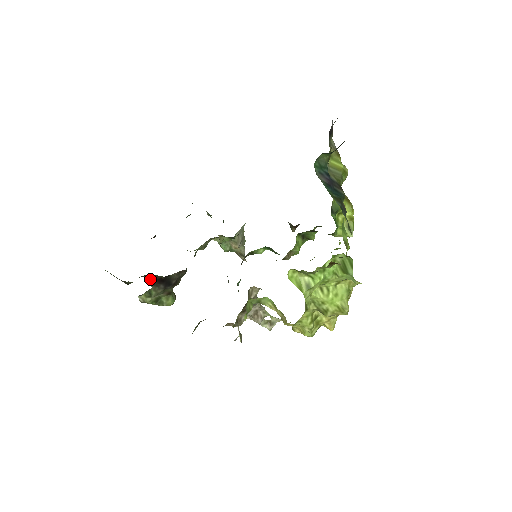
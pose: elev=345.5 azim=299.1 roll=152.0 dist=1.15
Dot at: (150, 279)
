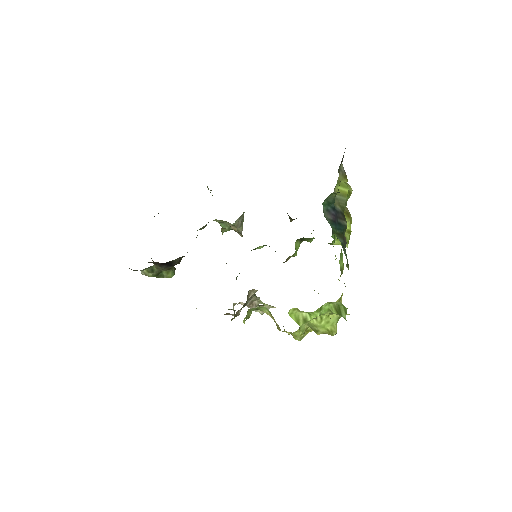
Dot at: (154, 263)
